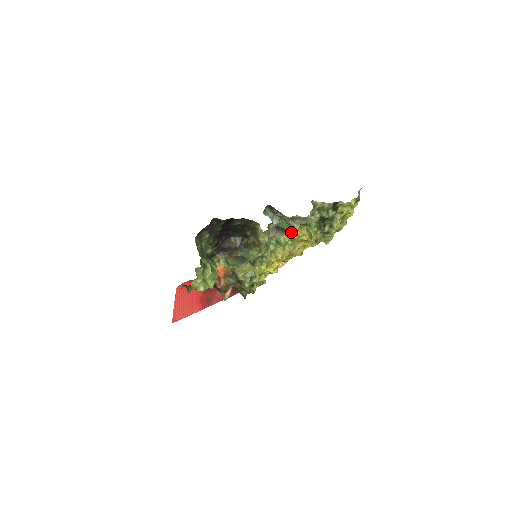
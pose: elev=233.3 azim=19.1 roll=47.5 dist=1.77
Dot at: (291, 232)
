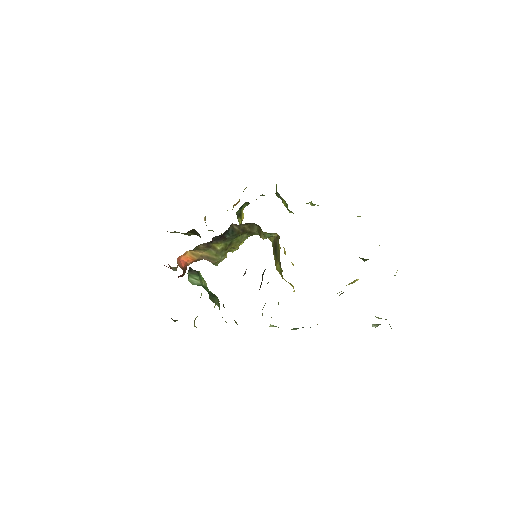
Dot at: occluded
